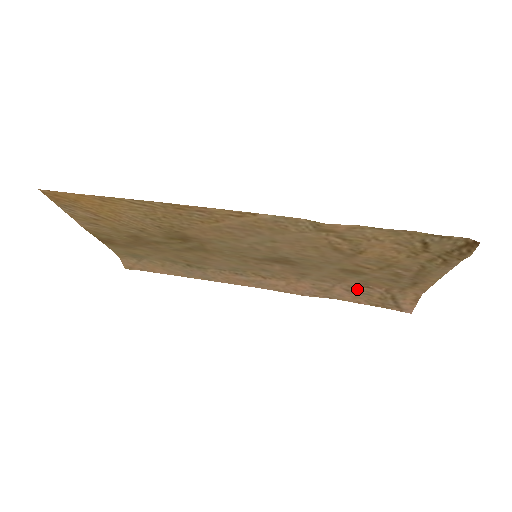
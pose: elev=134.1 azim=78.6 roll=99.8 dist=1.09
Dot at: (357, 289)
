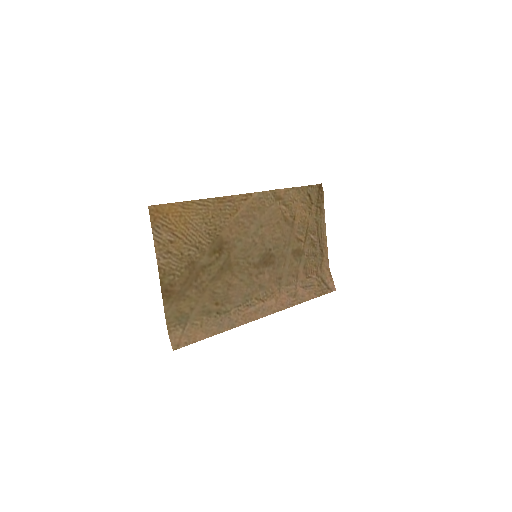
Dot at: (306, 283)
